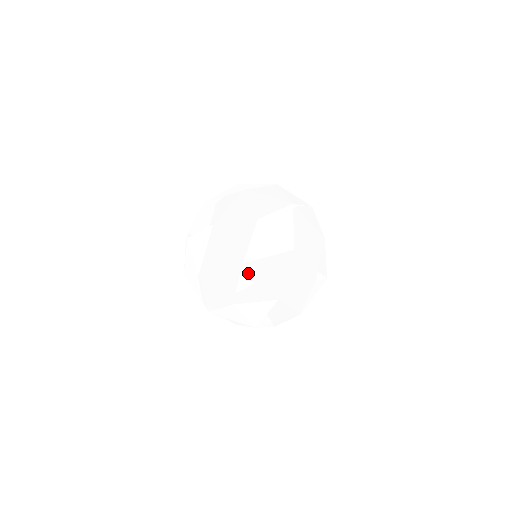
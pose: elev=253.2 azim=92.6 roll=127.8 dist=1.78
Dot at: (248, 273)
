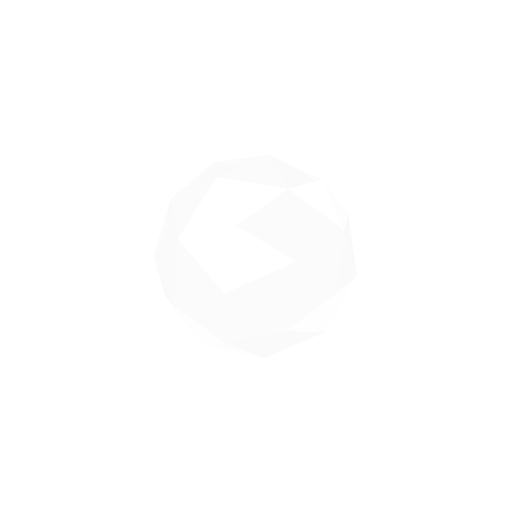
Dot at: (276, 337)
